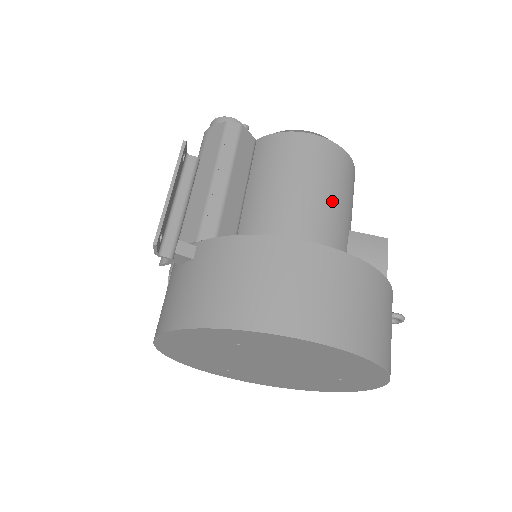
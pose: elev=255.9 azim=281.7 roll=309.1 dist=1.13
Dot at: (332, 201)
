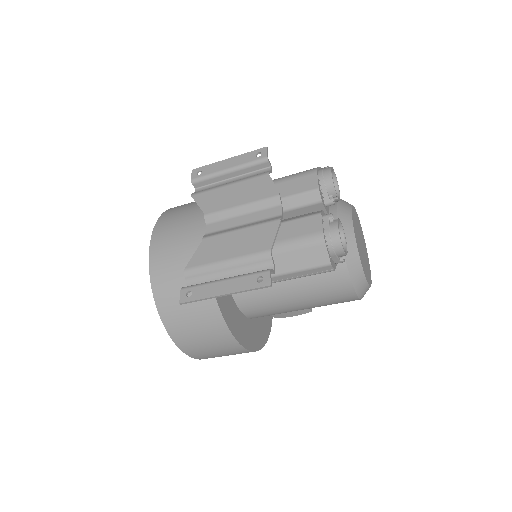
Dot at: occluded
